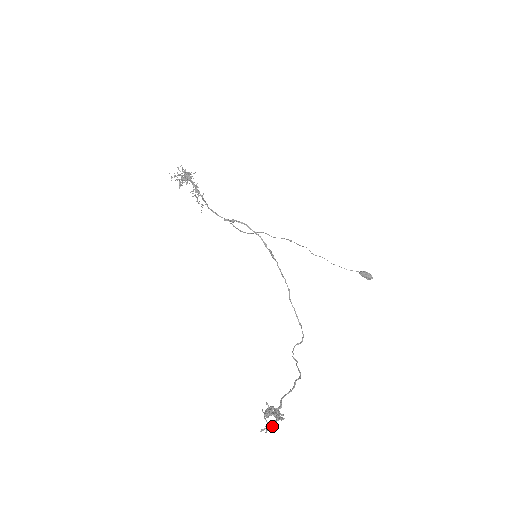
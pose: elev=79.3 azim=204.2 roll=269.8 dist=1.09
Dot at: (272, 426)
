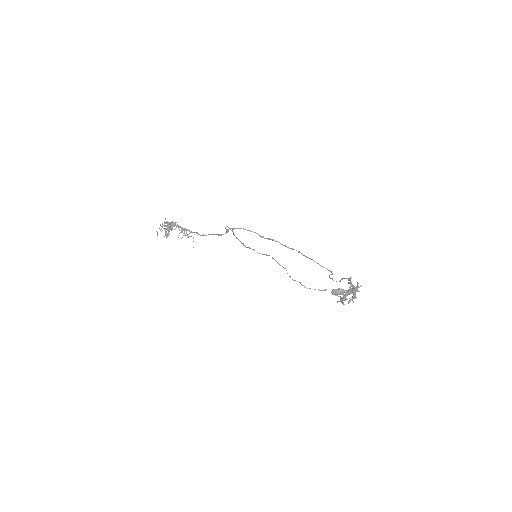
Dot at: (356, 289)
